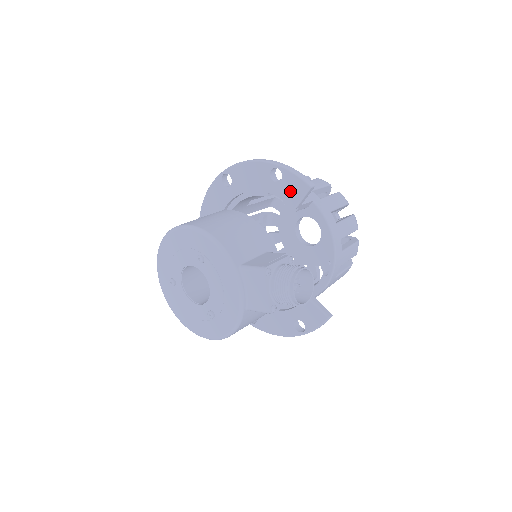
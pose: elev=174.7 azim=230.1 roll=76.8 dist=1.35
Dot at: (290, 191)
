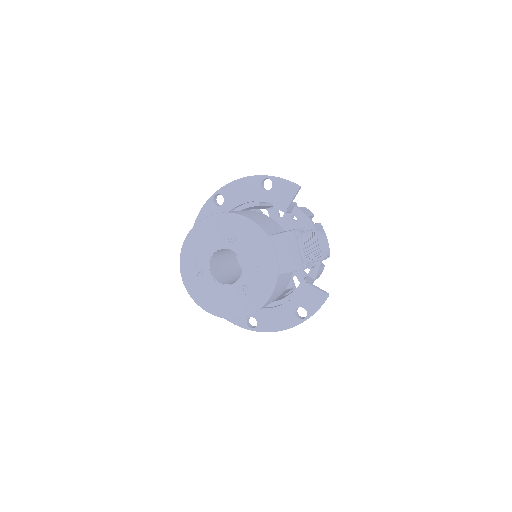
Dot at: (281, 194)
